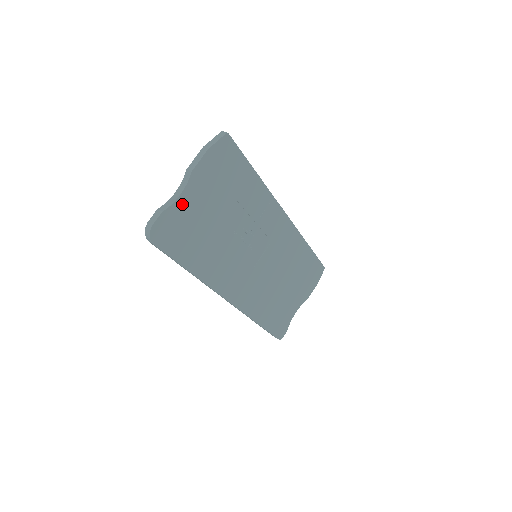
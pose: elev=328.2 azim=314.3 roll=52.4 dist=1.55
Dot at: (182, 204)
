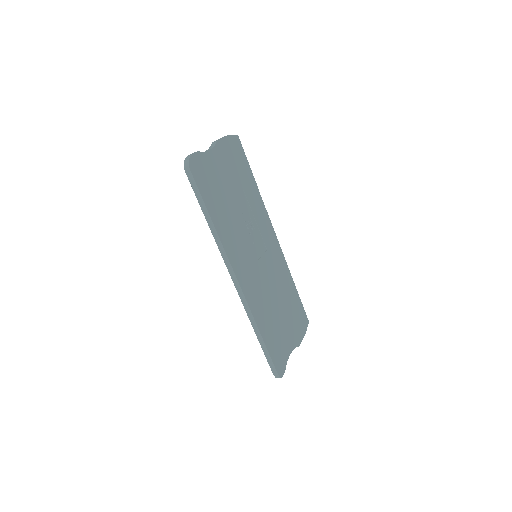
Dot at: (210, 158)
